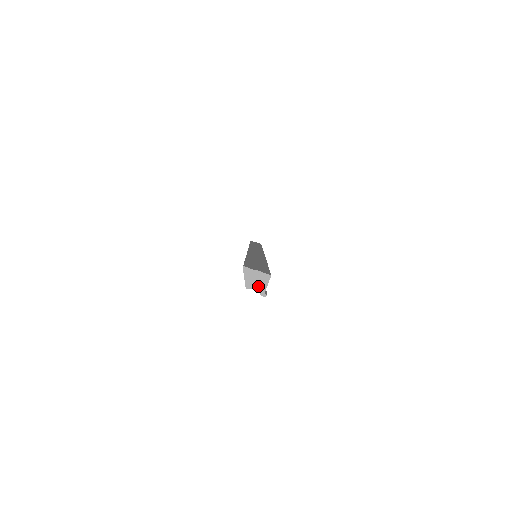
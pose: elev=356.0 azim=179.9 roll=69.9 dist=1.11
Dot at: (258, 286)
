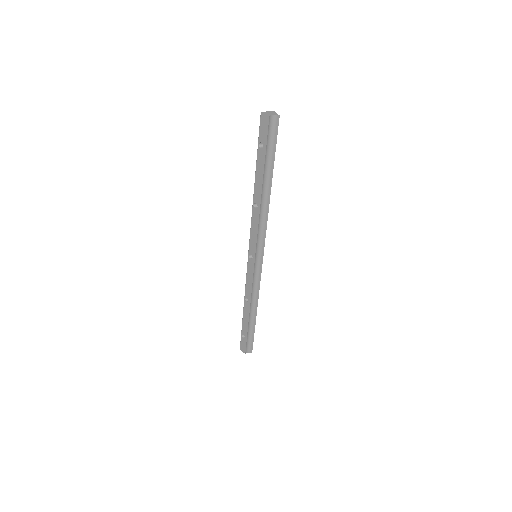
Dot at: (273, 114)
